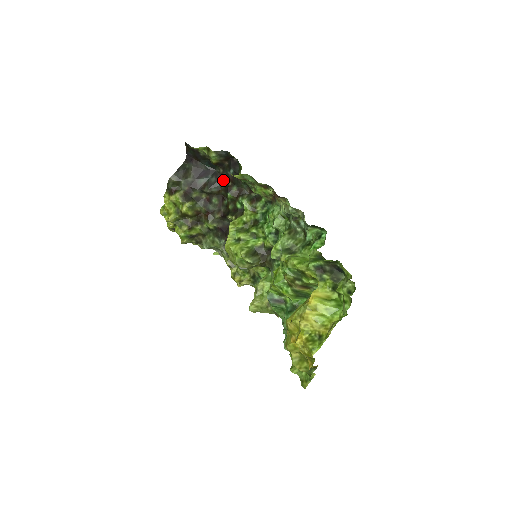
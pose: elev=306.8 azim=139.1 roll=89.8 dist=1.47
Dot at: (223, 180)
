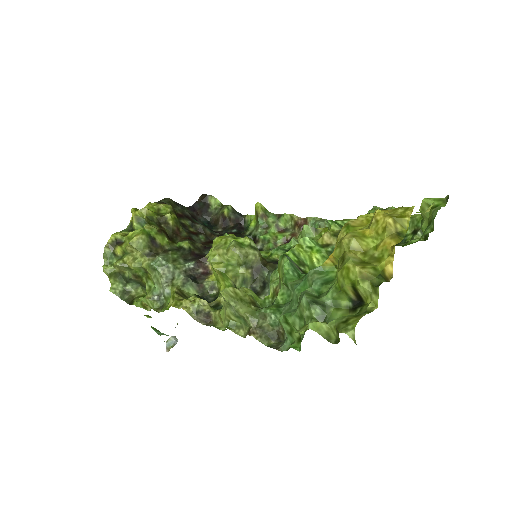
Dot at: (219, 233)
